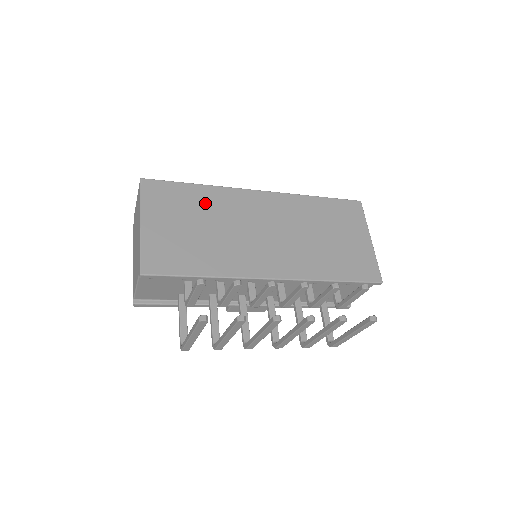
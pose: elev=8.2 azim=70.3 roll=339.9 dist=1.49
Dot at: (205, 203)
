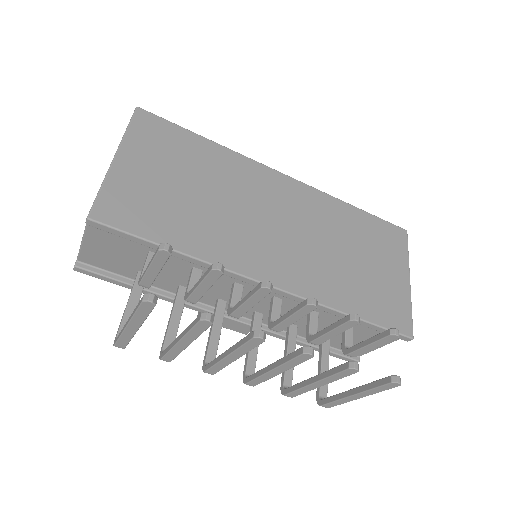
Dot at: (210, 163)
